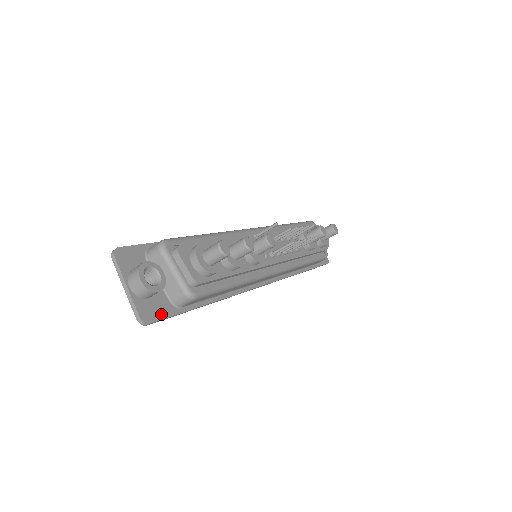
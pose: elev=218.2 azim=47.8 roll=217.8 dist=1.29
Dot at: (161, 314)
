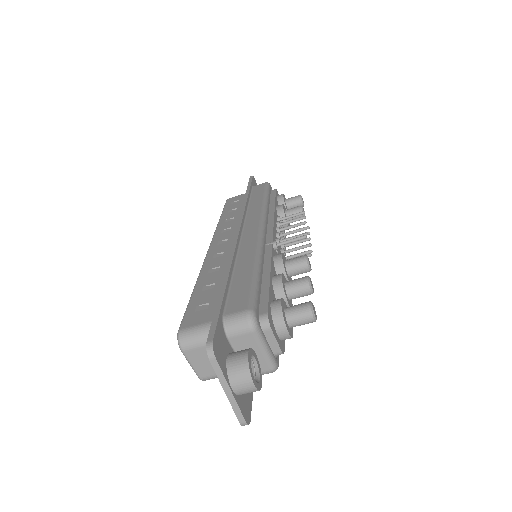
Dot at: (250, 399)
